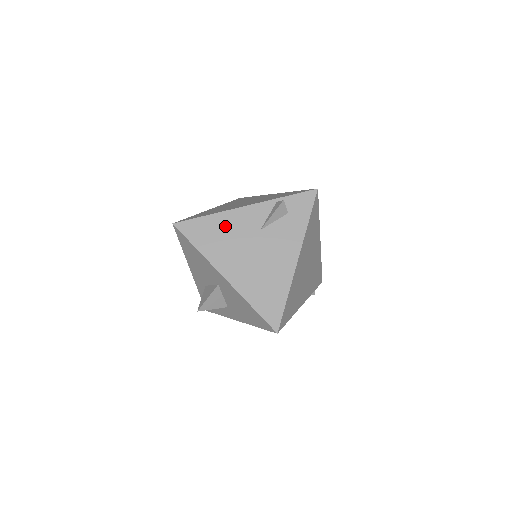
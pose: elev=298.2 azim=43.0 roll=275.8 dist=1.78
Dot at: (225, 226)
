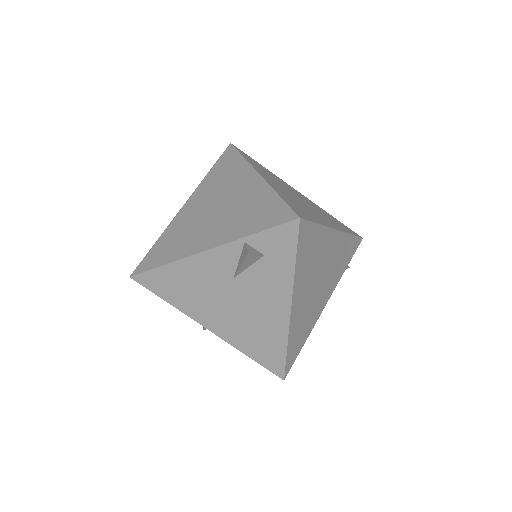
Dot at: (189, 276)
